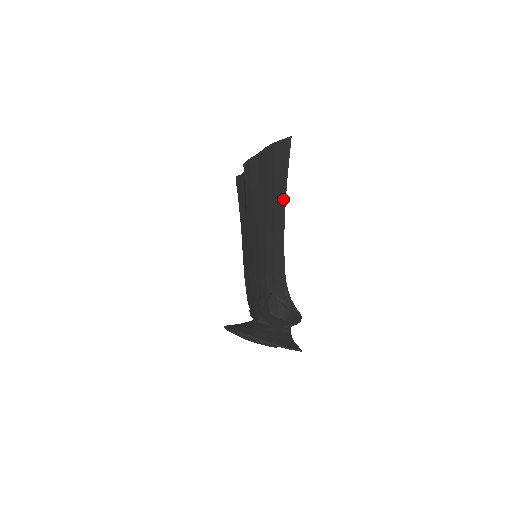
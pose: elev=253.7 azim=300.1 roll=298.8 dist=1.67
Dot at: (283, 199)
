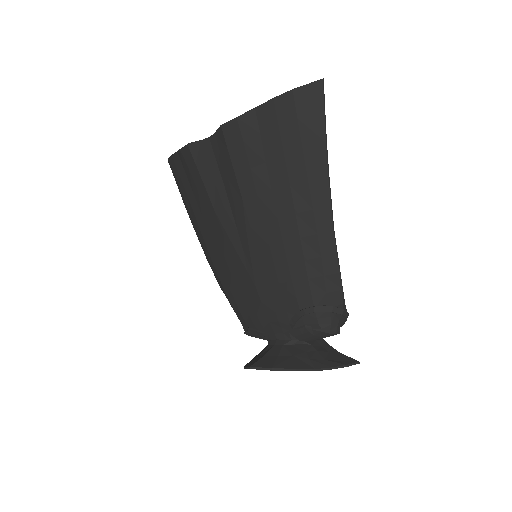
Dot at: (326, 174)
